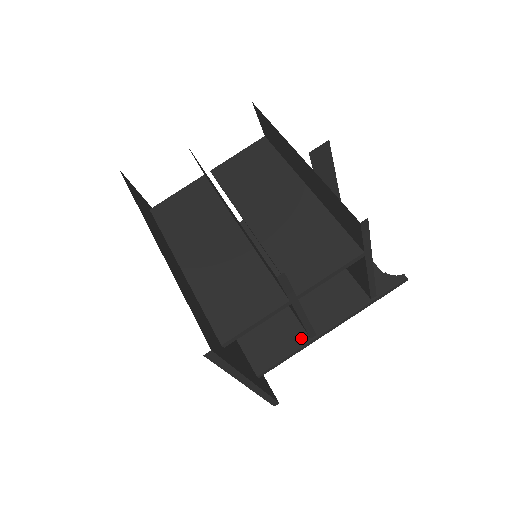
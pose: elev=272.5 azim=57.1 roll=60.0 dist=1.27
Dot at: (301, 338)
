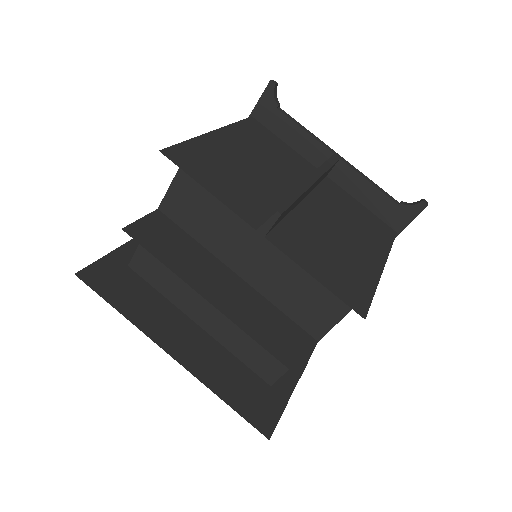
Dot at: occluded
